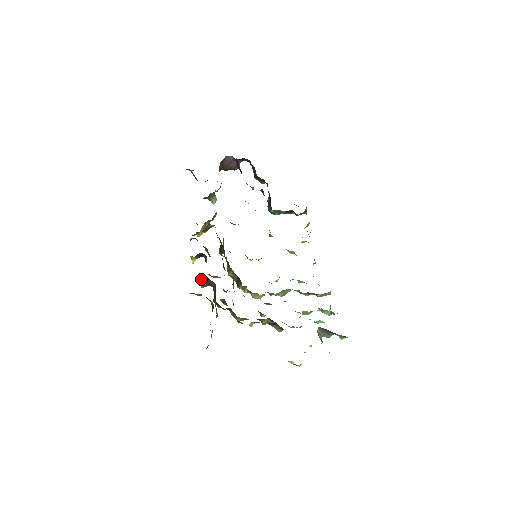
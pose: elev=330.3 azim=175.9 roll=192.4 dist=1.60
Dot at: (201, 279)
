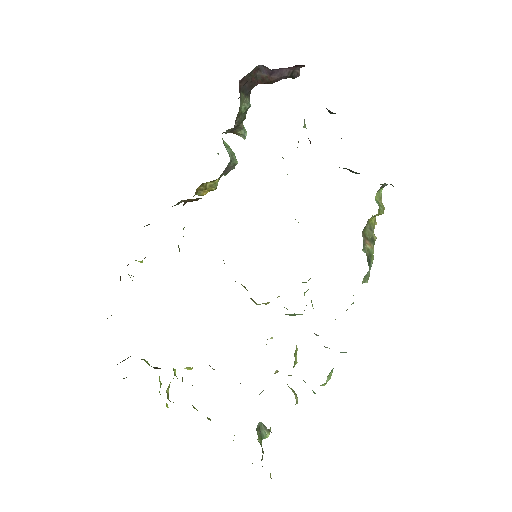
Dot at: occluded
